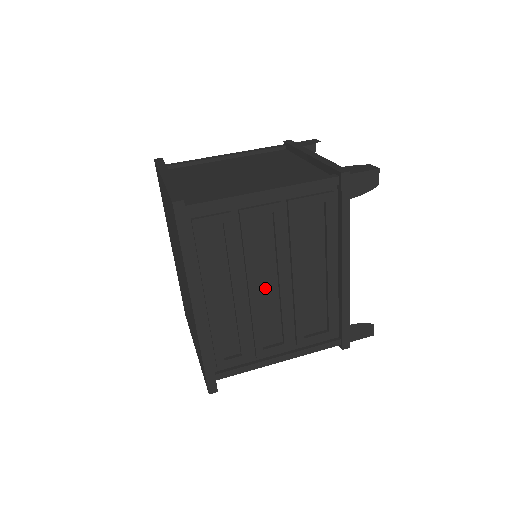
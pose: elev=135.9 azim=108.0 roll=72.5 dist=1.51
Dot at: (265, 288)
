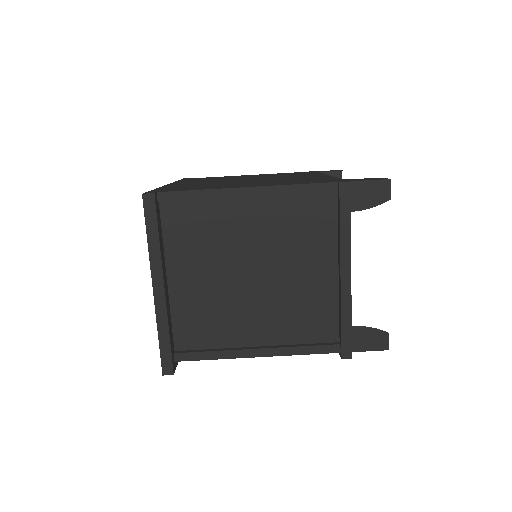
Dot at: occluded
